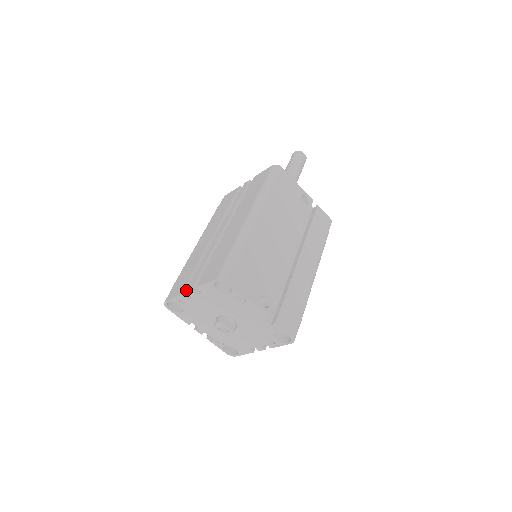
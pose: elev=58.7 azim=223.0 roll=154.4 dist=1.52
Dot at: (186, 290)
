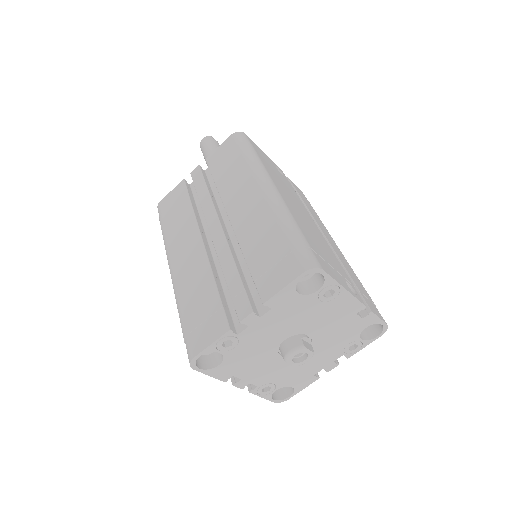
Dot at: (229, 322)
